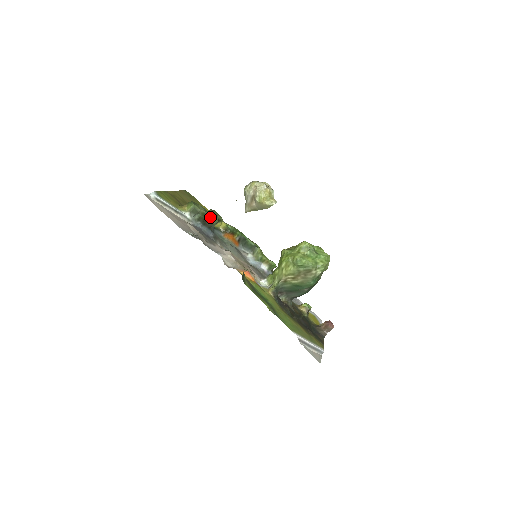
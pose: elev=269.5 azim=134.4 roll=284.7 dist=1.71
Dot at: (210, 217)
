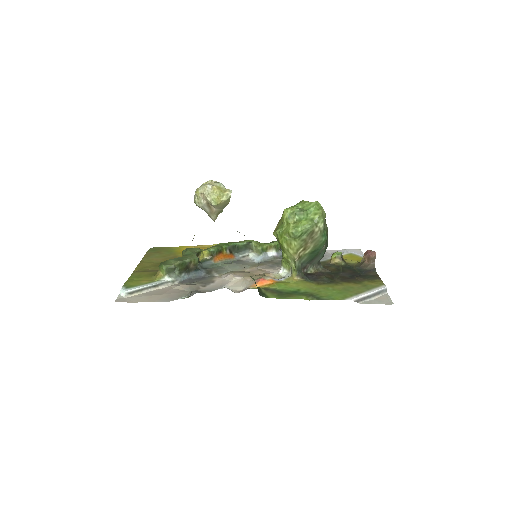
Dot at: (188, 261)
